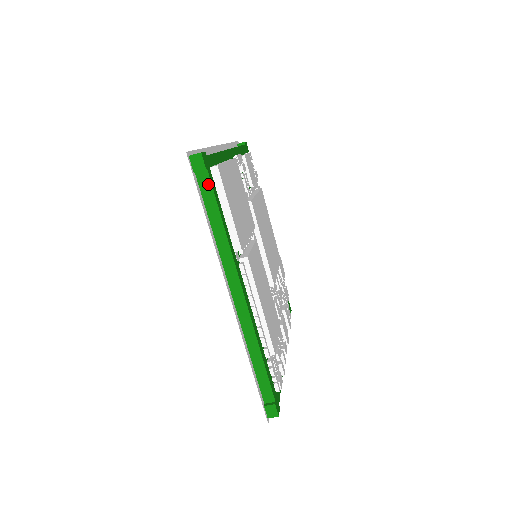
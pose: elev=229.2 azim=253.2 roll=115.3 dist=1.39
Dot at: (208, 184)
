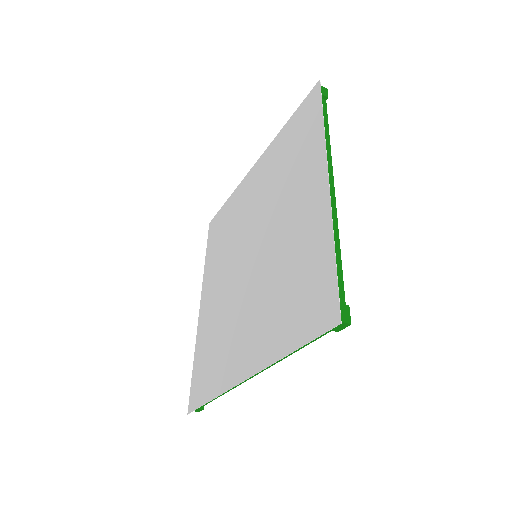
Dot at: occluded
